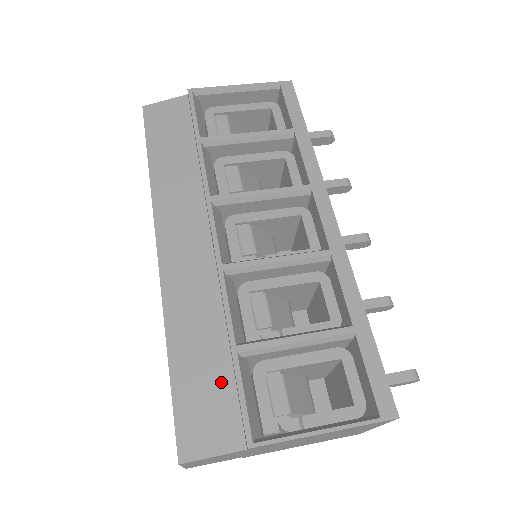
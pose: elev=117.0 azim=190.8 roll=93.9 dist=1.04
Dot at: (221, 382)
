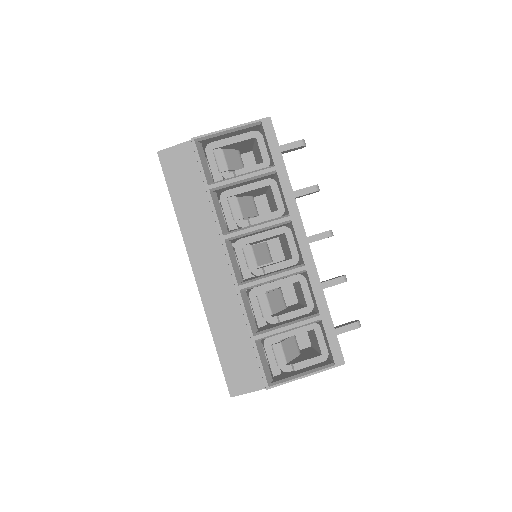
Dot at: (247, 355)
